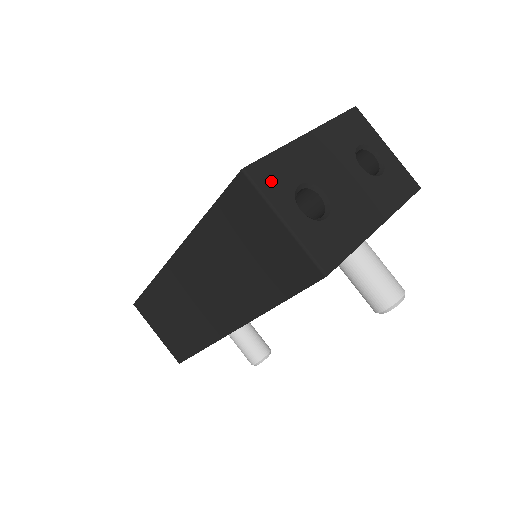
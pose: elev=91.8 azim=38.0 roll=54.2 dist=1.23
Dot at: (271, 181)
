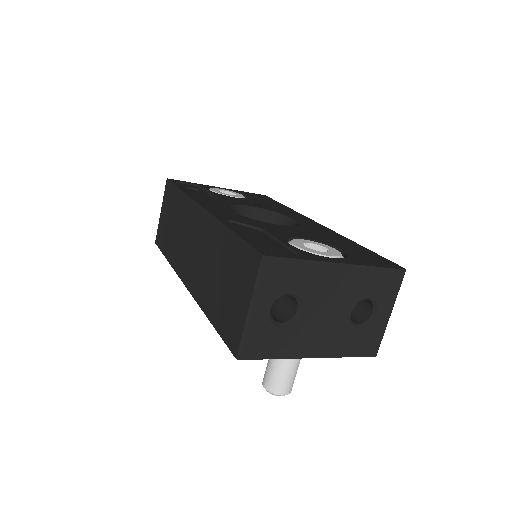
Dot at: (274, 278)
